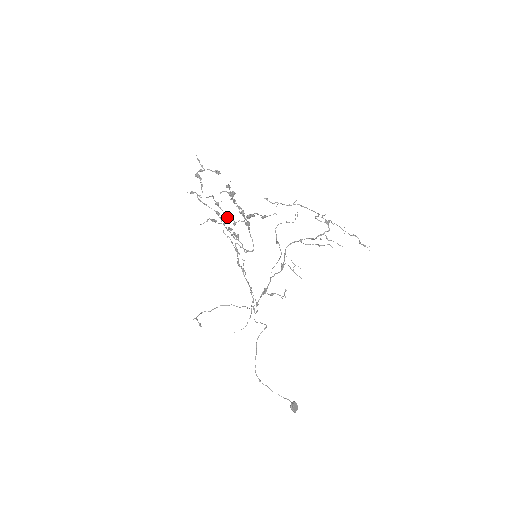
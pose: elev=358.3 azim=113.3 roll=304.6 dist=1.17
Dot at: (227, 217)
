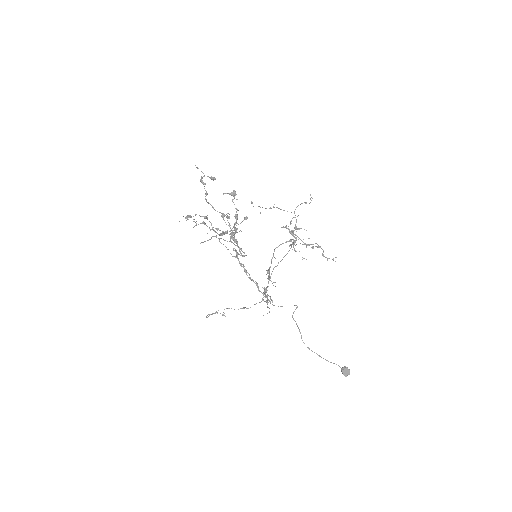
Dot at: (216, 229)
